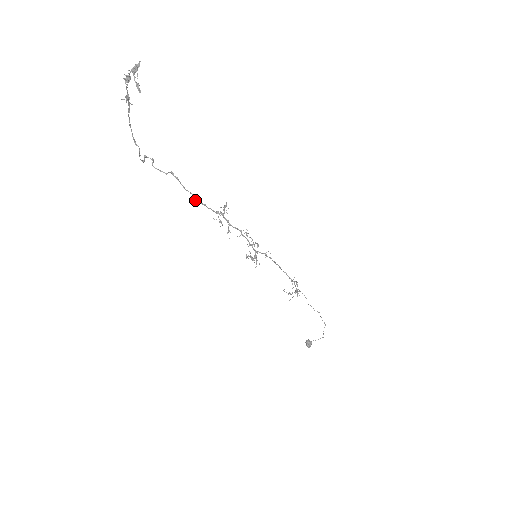
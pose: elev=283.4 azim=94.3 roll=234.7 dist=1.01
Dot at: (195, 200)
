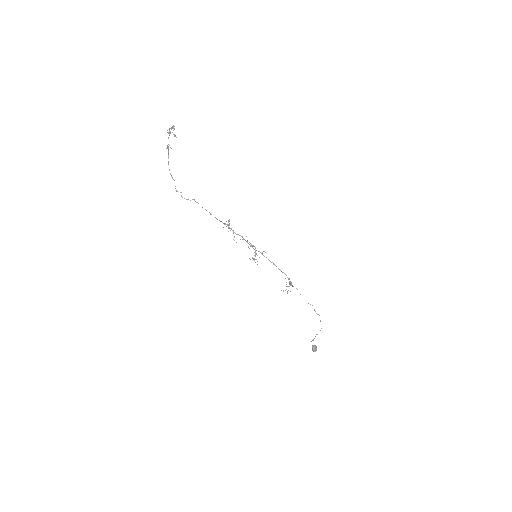
Dot at: occluded
